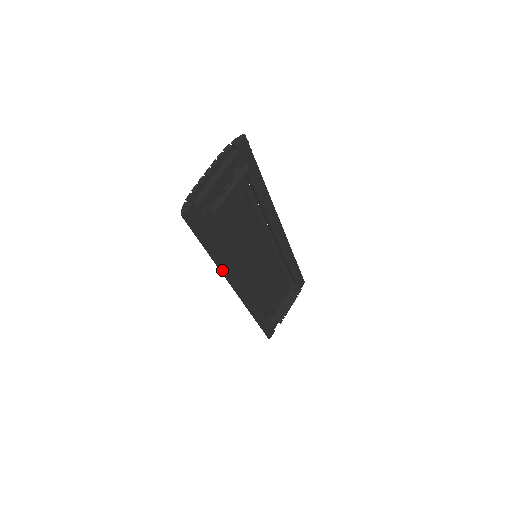
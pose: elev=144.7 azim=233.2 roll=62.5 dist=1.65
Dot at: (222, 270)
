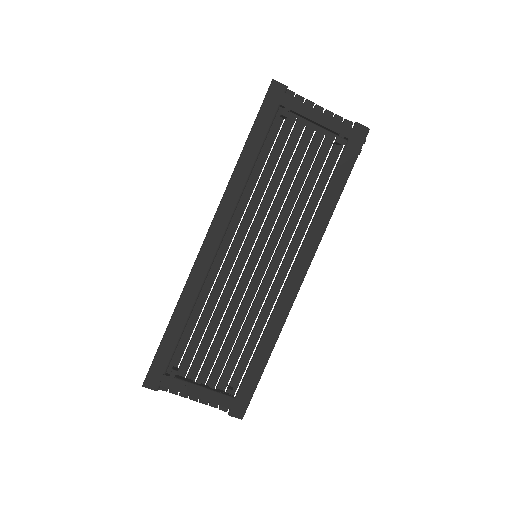
Dot at: (230, 184)
